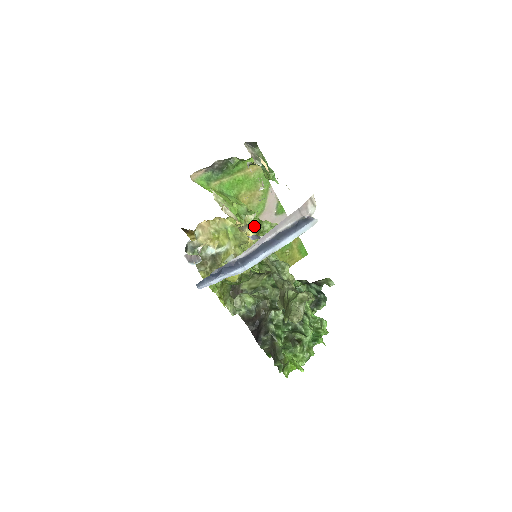
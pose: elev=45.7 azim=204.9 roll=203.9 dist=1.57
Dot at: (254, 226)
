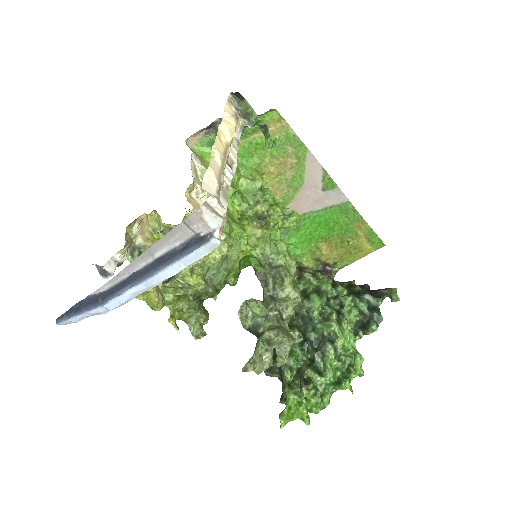
Dot at: (265, 212)
